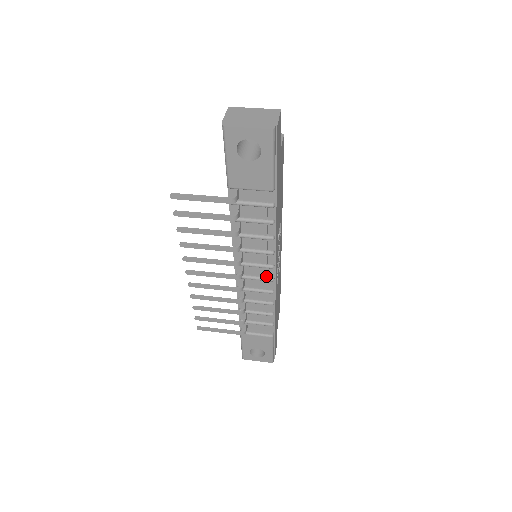
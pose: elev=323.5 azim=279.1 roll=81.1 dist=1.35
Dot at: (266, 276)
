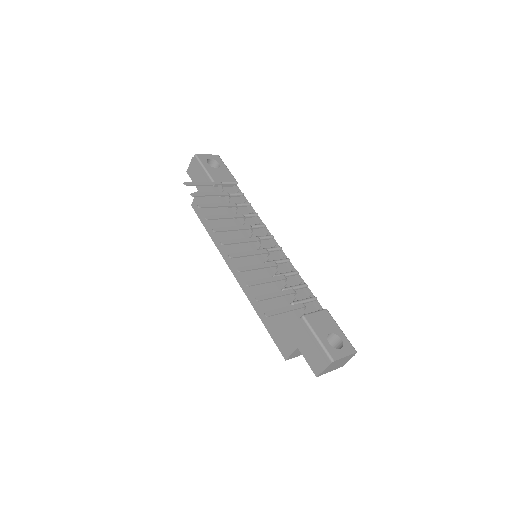
Dot at: (274, 244)
